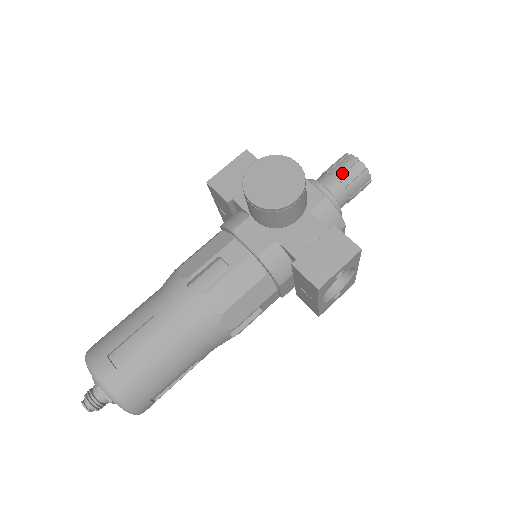
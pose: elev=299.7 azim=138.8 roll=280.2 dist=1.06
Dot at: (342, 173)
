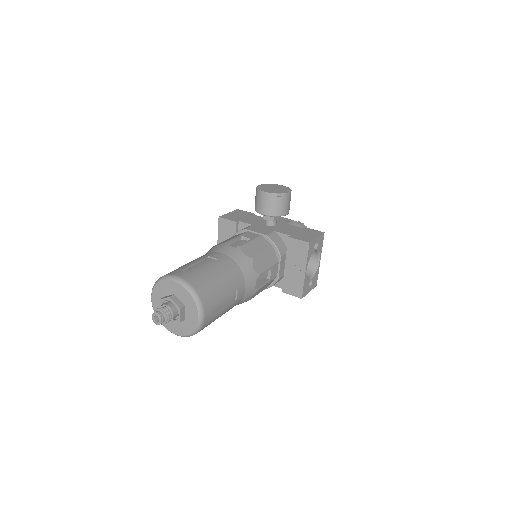
Dot at: occluded
